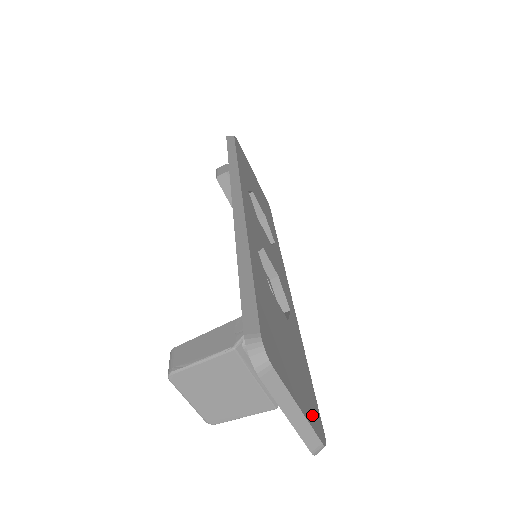
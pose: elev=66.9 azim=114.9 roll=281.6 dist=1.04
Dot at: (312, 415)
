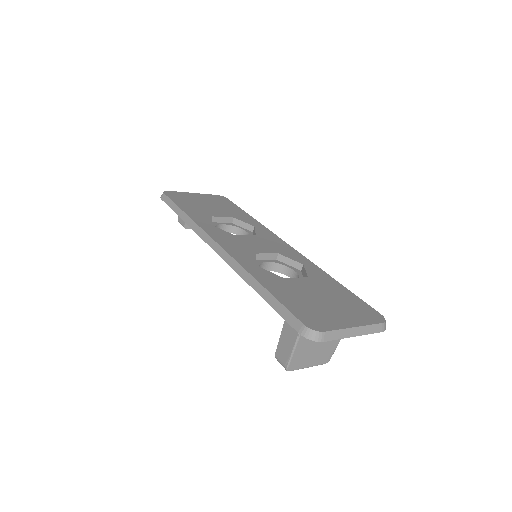
Dot at: (365, 316)
